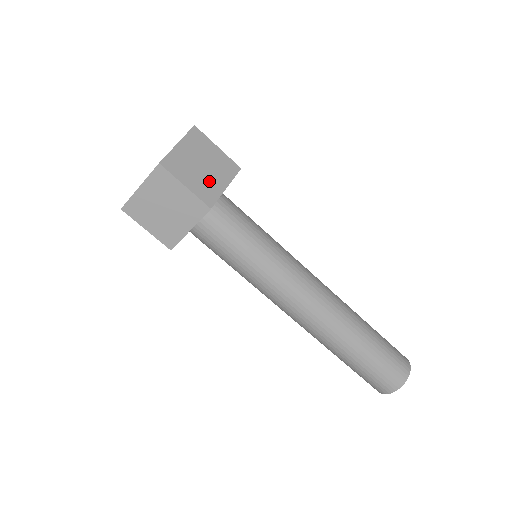
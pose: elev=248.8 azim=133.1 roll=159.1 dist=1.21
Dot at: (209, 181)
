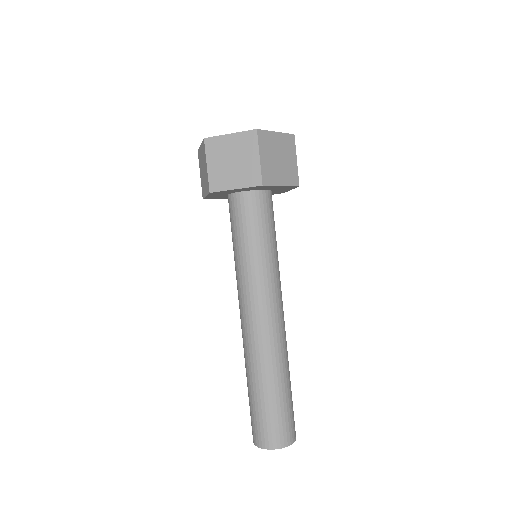
Dot at: occluded
